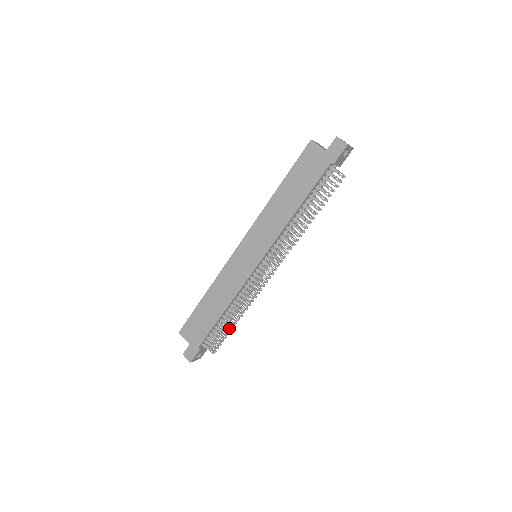
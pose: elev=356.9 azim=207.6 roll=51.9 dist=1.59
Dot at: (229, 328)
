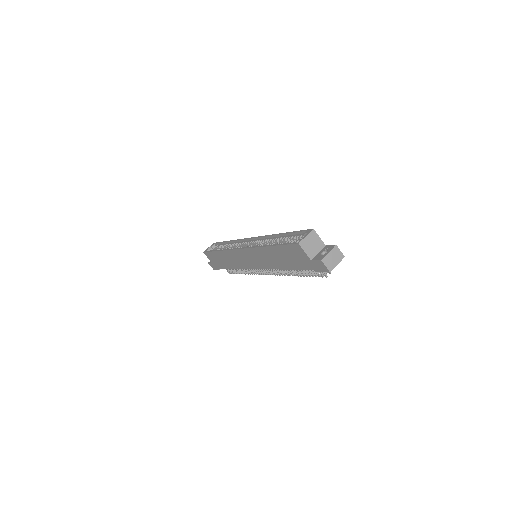
Dot at: occluded
